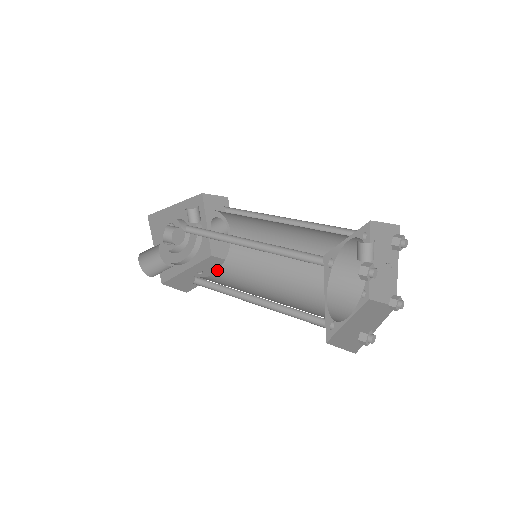
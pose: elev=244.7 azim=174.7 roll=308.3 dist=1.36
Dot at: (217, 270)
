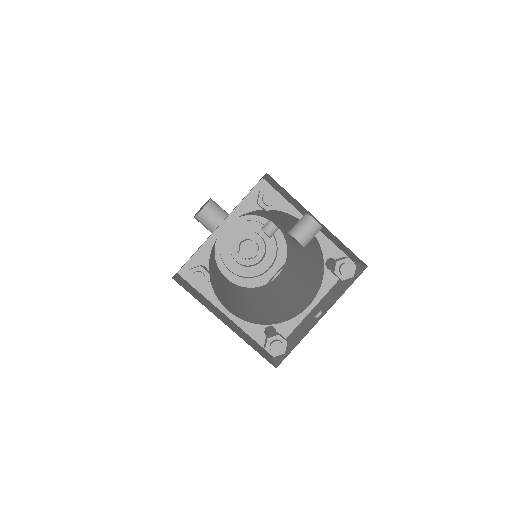
Dot at: occluded
